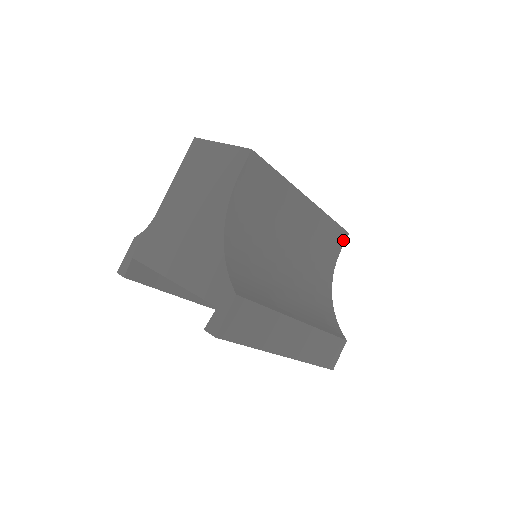
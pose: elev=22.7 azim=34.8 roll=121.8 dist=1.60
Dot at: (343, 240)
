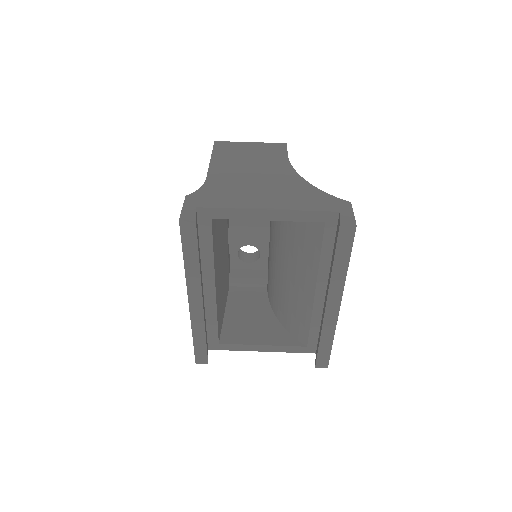
Dot at: occluded
